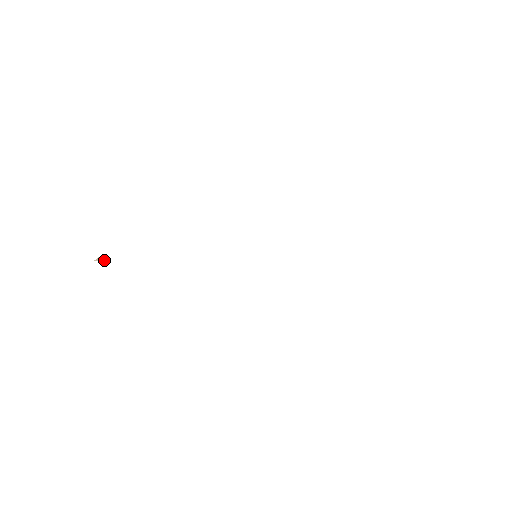
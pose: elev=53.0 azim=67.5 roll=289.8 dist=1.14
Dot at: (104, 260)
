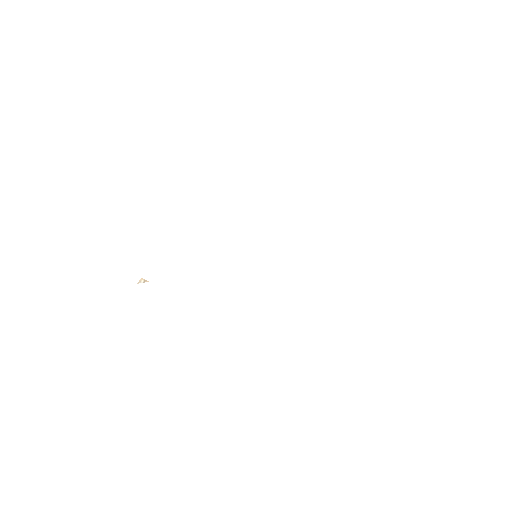
Dot at: (144, 281)
